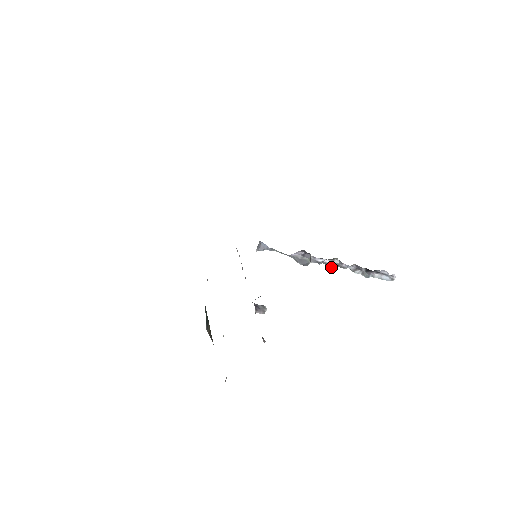
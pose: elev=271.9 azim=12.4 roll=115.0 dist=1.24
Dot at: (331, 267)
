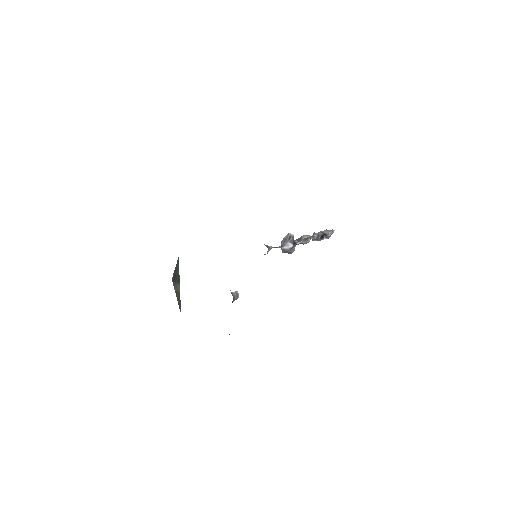
Dot at: occluded
